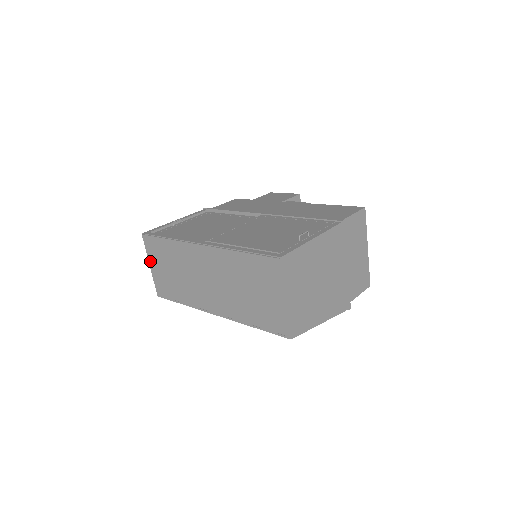
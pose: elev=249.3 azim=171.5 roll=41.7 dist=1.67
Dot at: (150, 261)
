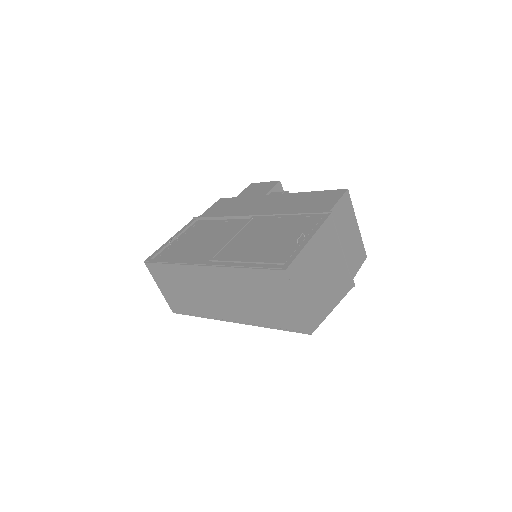
Dot at: (158, 284)
